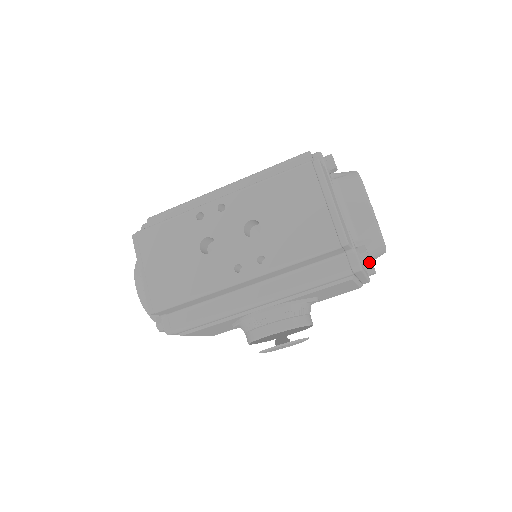
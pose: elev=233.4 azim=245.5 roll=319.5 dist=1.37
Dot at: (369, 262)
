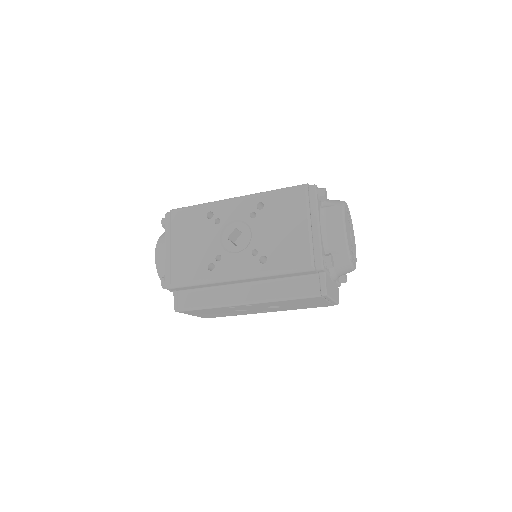
Dot at: occluded
